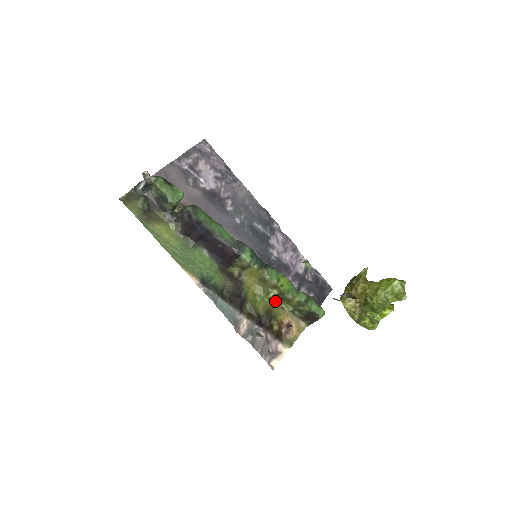
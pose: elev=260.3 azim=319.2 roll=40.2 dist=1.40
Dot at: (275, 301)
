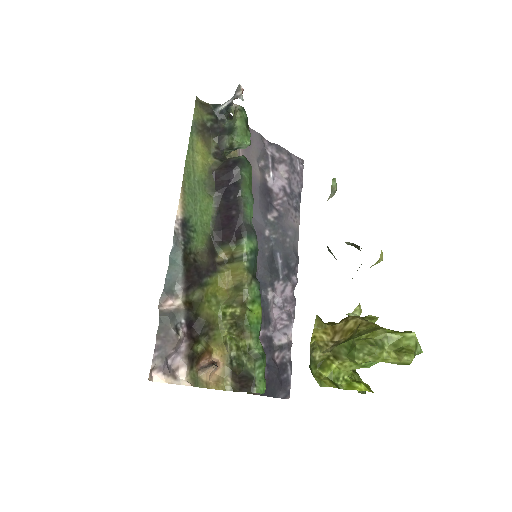
Dot at: (227, 323)
